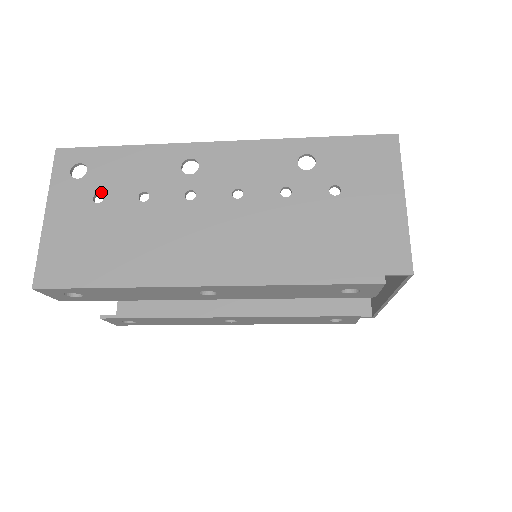
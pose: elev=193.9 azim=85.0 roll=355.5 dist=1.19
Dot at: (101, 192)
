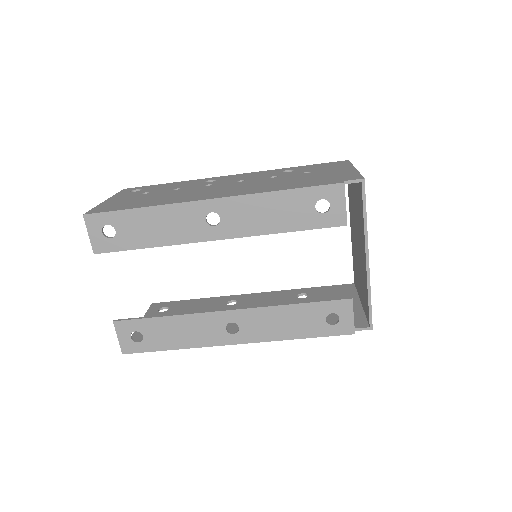
Dot at: (148, 192)
